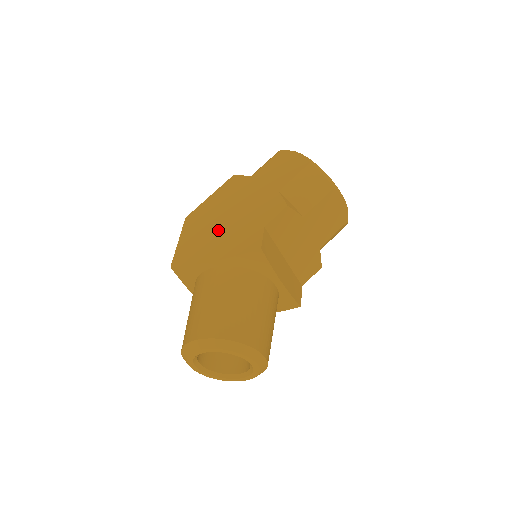
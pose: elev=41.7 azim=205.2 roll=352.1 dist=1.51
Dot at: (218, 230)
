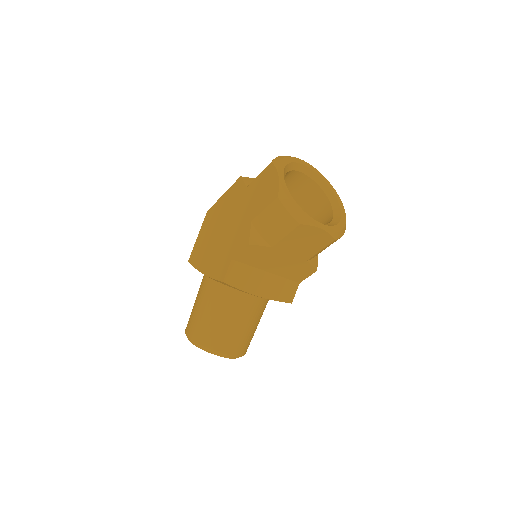
Dot at: (214, 242)
